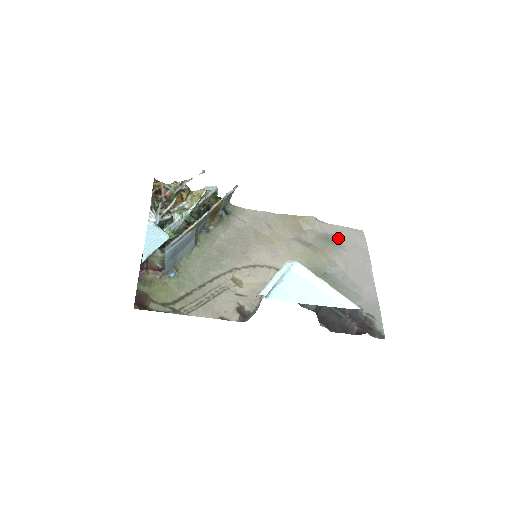
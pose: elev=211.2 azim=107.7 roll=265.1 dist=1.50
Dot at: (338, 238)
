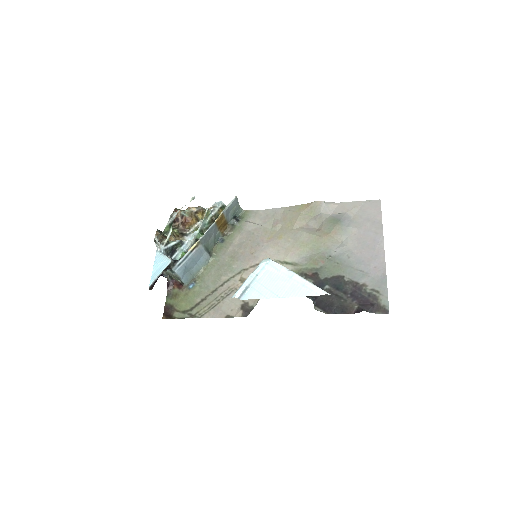
Dot at: (349, 216)
